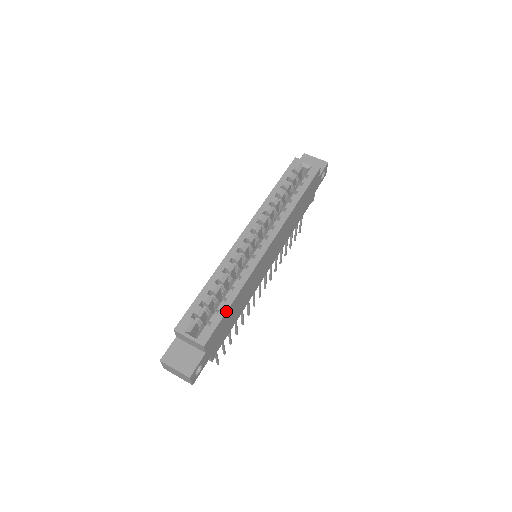
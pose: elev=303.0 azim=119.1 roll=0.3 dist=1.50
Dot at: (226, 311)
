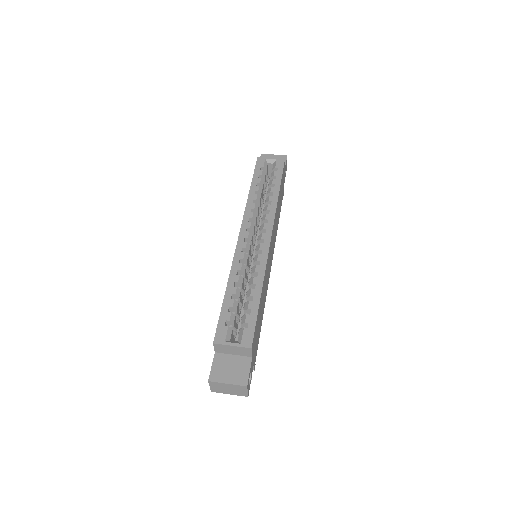
Dot at: (258, 308)
